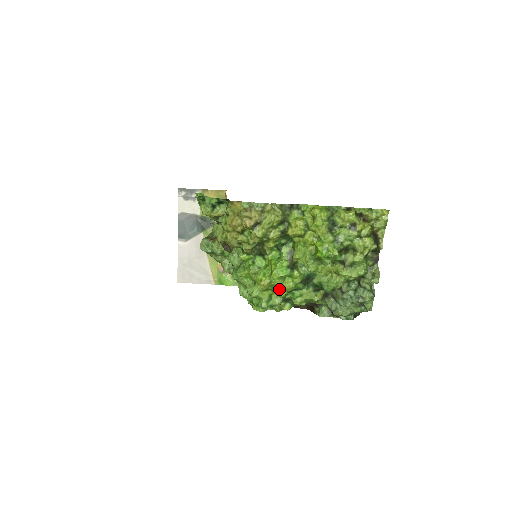
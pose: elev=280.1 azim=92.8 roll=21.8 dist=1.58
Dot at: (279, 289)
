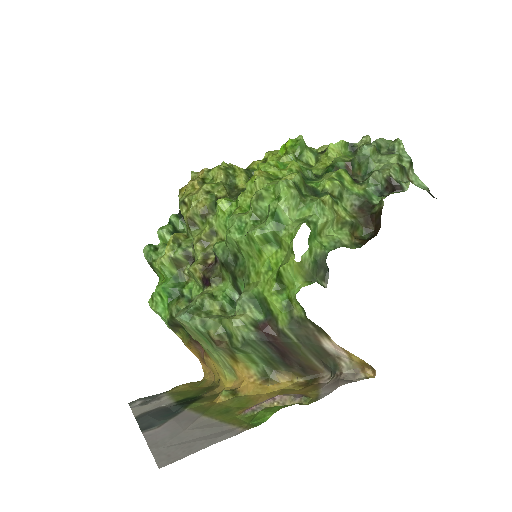
Dot at: (285, 177)
